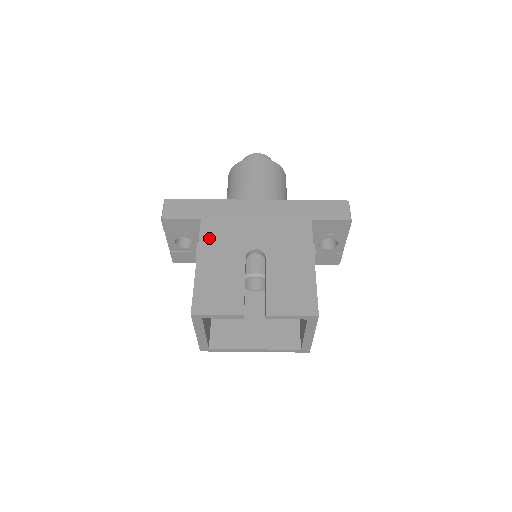
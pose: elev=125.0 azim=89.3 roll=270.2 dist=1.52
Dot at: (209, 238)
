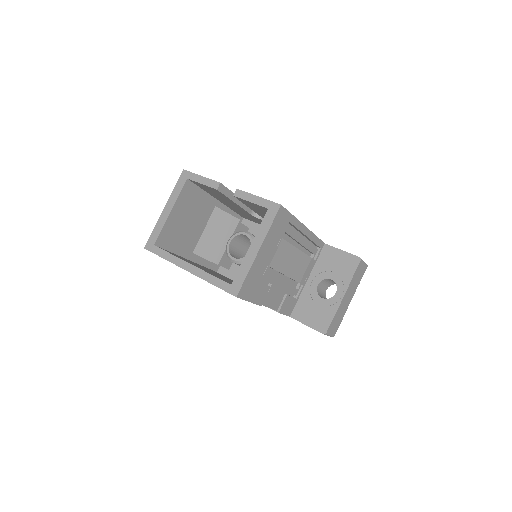
Dot at: occluded
